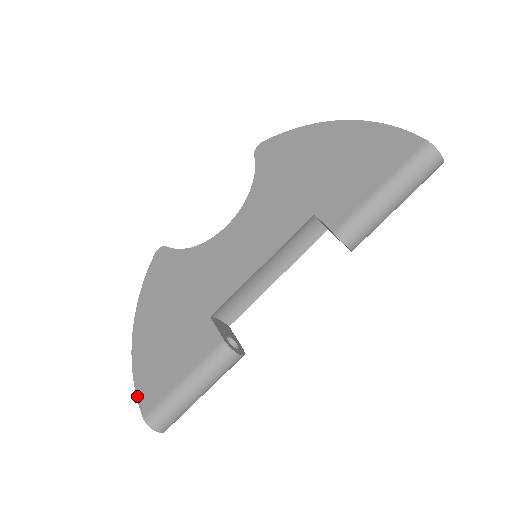
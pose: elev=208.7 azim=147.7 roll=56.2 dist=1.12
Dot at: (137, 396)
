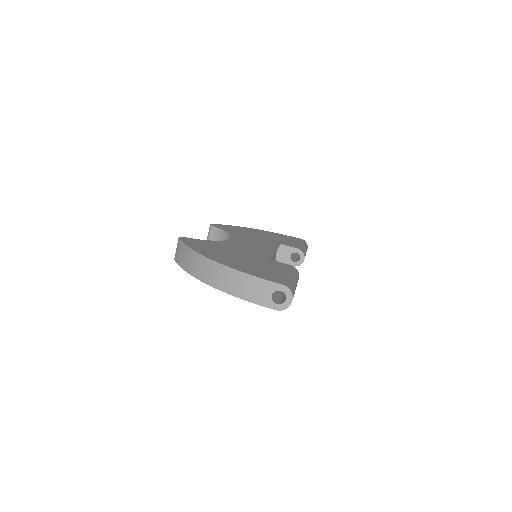
Dot at: (263, 278)
